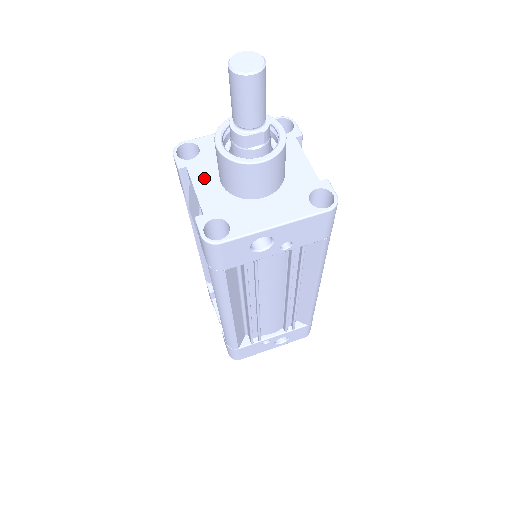
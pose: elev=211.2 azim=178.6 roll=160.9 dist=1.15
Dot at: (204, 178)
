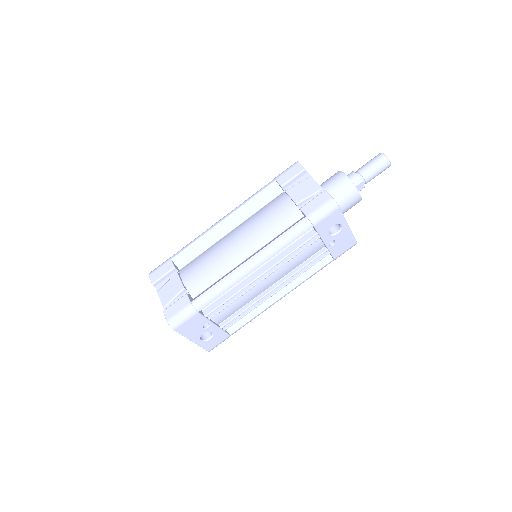
Dot at: occluded
